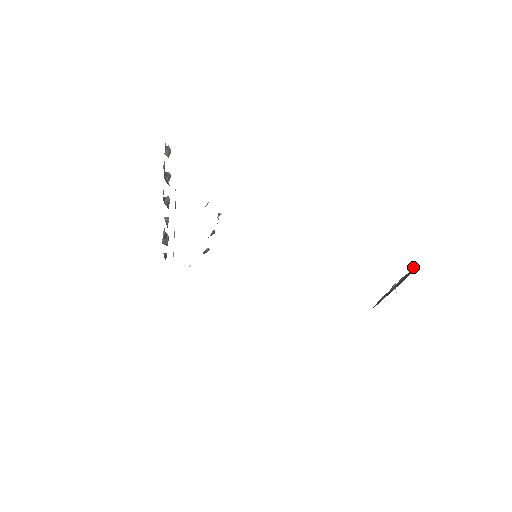
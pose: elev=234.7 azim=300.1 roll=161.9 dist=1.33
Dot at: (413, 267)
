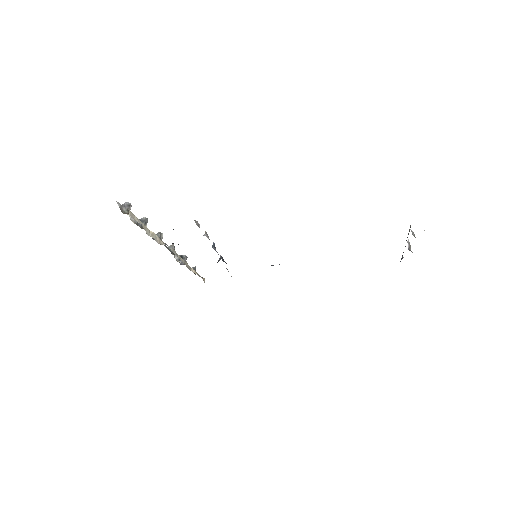
Dot at: occluded
